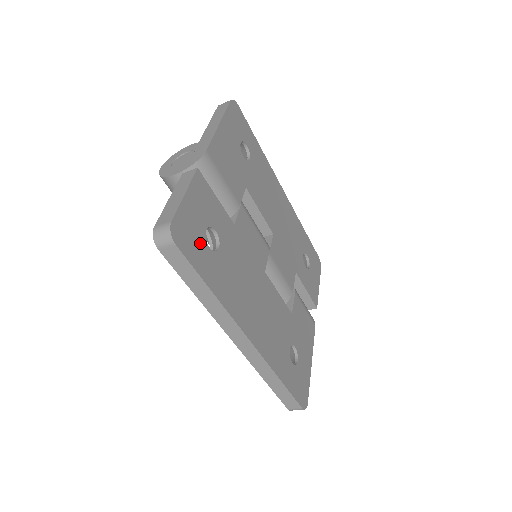
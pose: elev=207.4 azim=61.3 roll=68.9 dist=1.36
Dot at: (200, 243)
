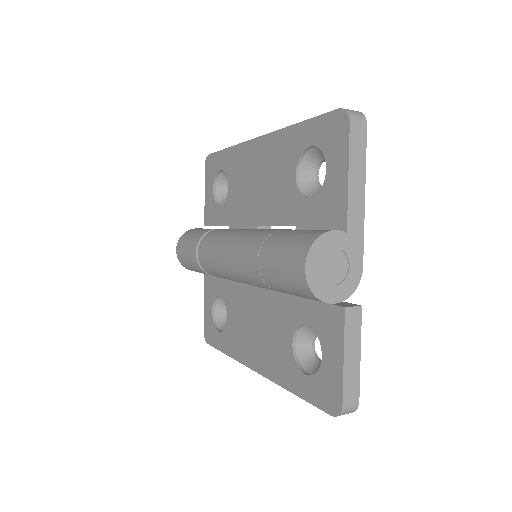
Dot at: occluded
